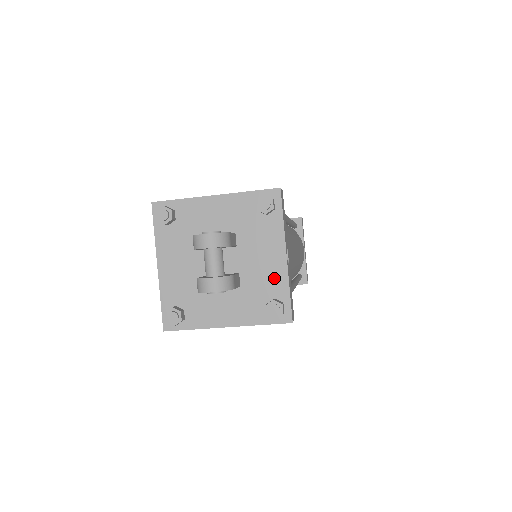
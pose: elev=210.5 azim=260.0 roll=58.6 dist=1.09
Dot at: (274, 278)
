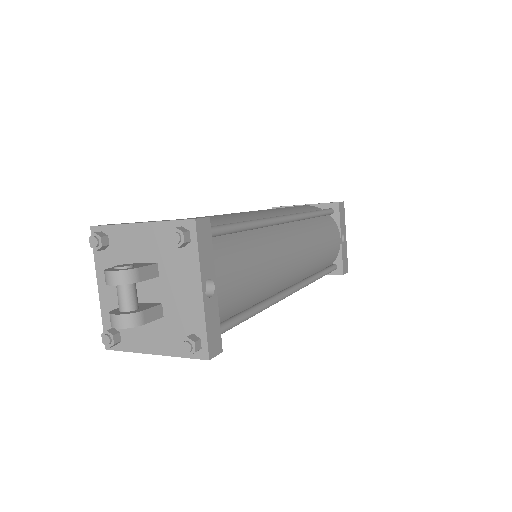
Dot at: (192, 313)
